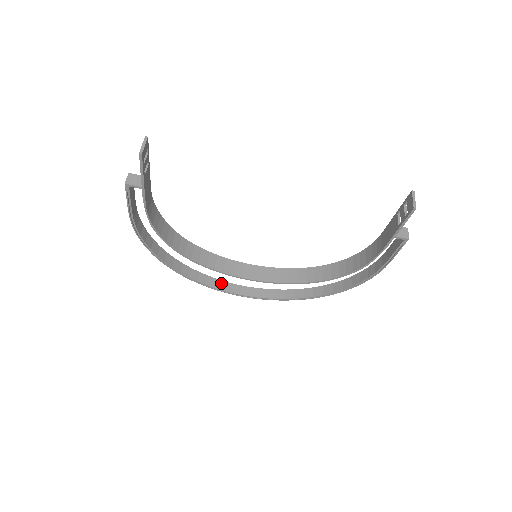
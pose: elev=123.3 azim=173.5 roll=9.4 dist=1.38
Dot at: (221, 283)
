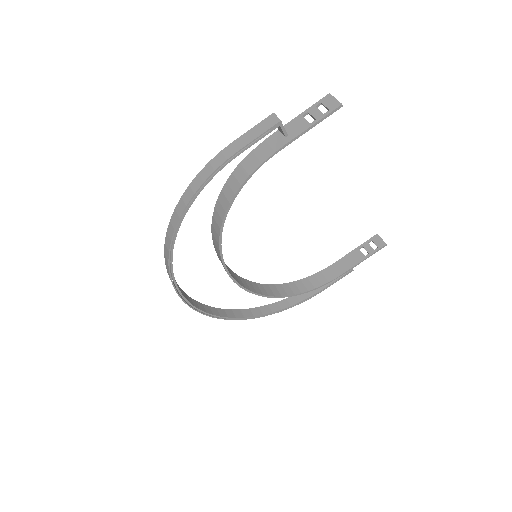
Dot at: (177, 284)
